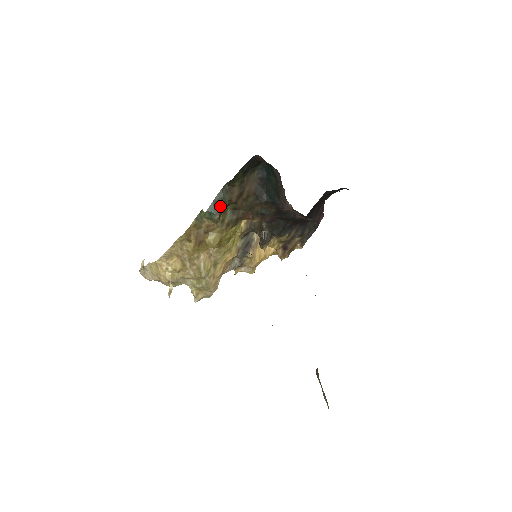
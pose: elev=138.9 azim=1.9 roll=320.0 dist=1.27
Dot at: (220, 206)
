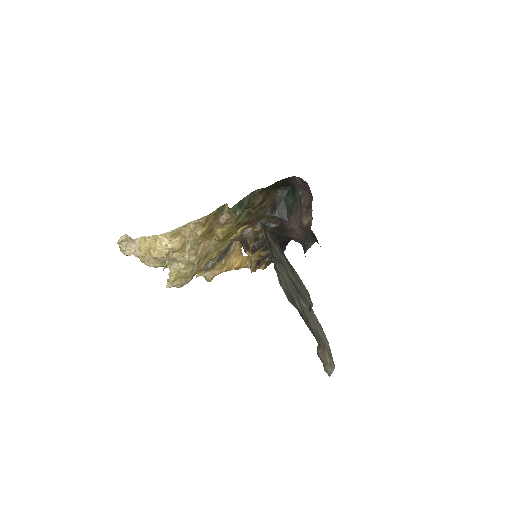
Dot at: (245, 205)
